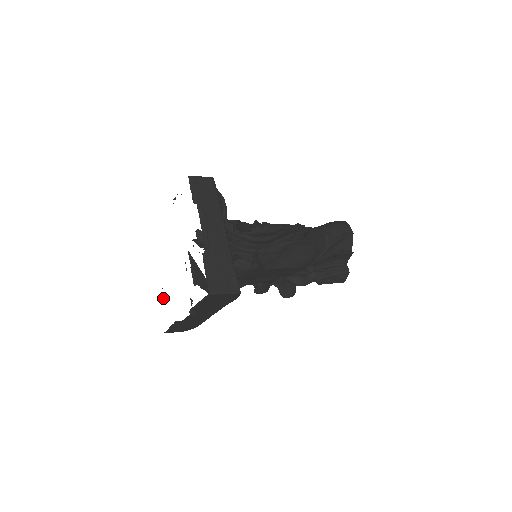
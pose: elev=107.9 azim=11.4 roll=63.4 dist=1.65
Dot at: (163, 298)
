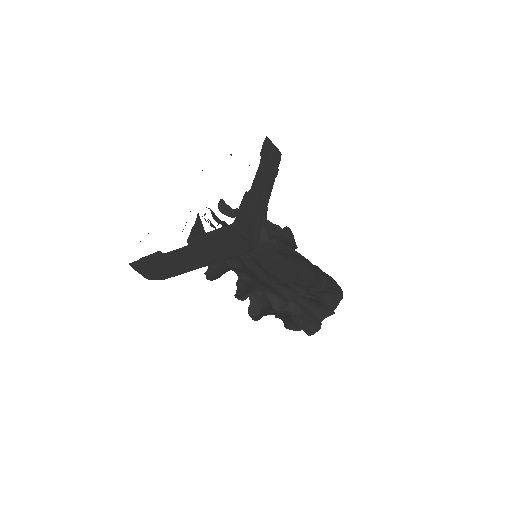
Dot at: occluded
